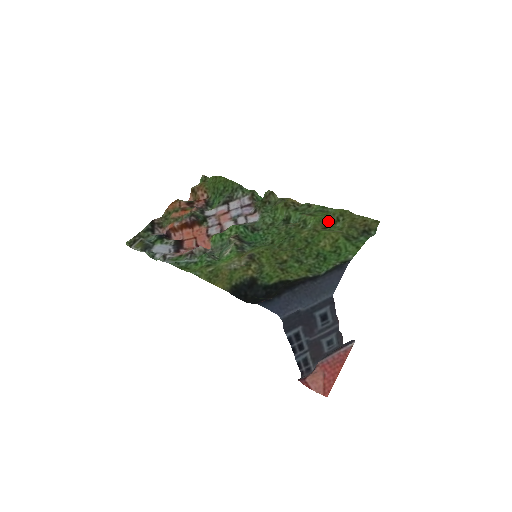
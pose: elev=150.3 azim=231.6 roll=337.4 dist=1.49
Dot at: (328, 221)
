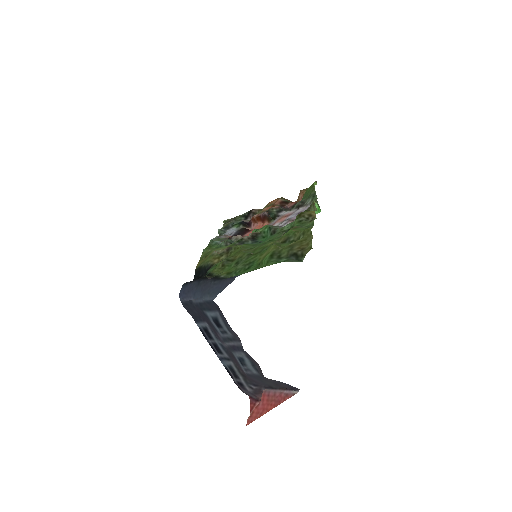
Dot at: (292, 236)
